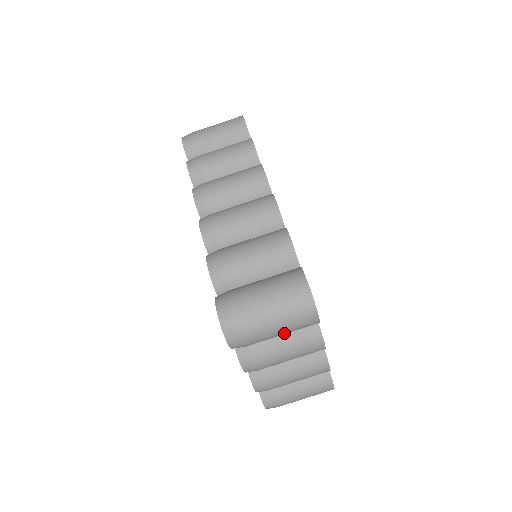
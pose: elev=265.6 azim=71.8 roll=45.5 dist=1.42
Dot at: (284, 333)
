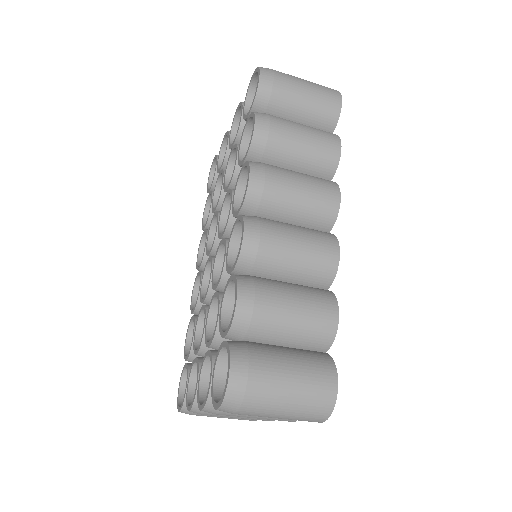
Dot at: occluded
